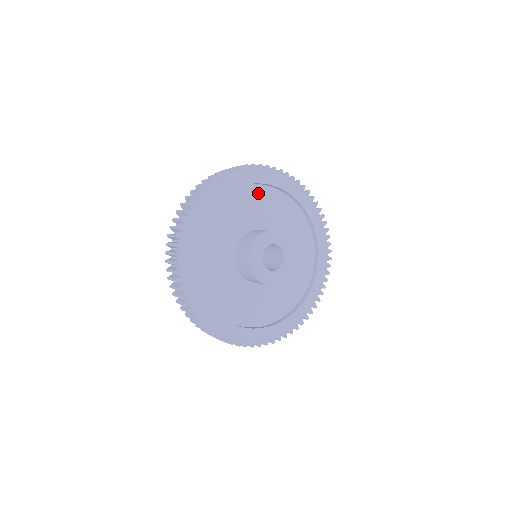
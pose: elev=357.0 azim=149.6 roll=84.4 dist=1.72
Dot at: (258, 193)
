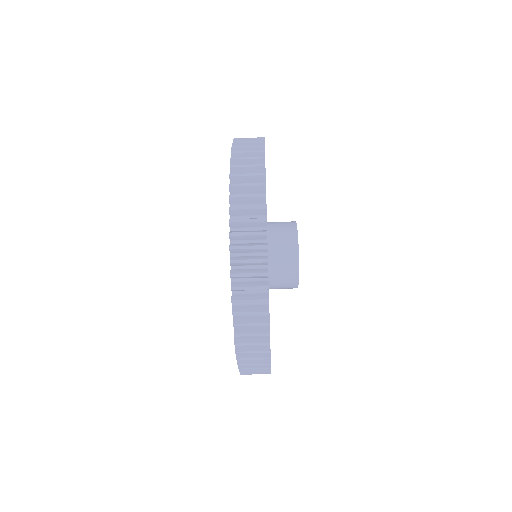
Dot at: occluded
